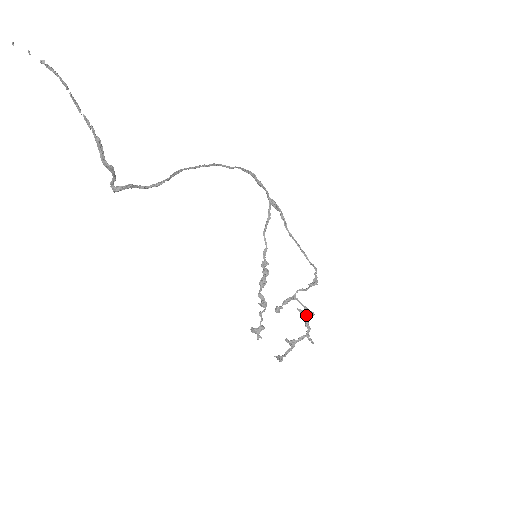
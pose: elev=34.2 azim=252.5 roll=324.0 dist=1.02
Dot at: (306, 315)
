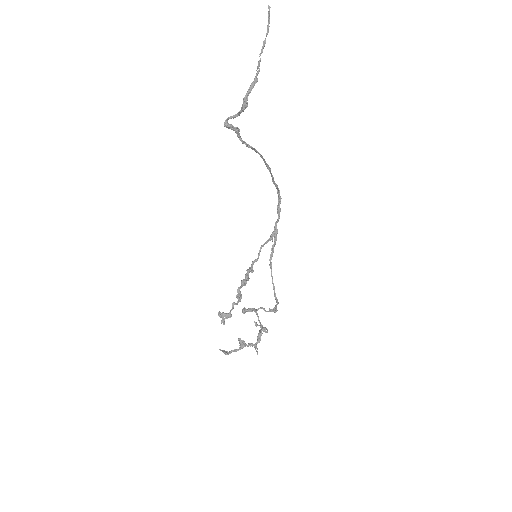
Dot at: (262, 329)
